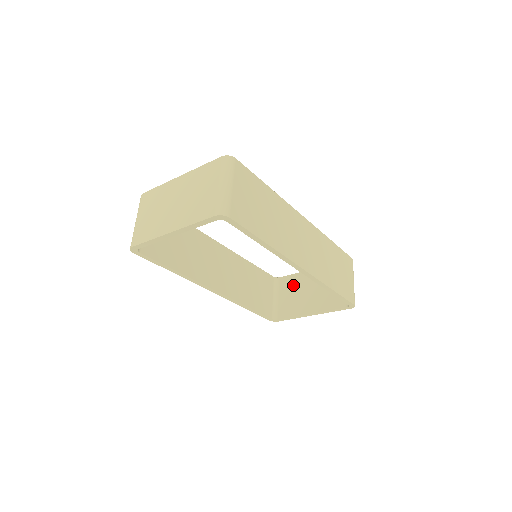
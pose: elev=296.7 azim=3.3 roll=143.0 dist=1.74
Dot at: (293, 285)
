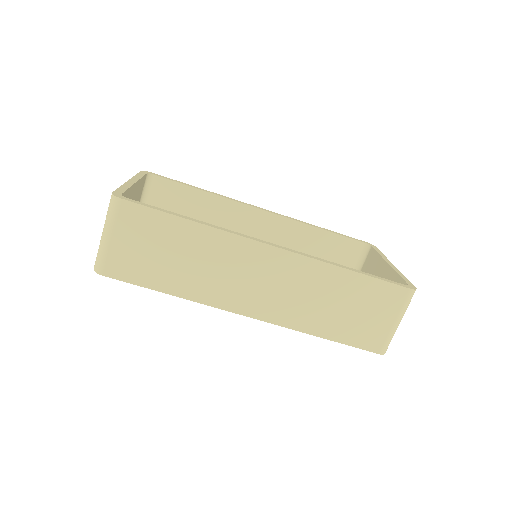
Dot at: (371, 268)
